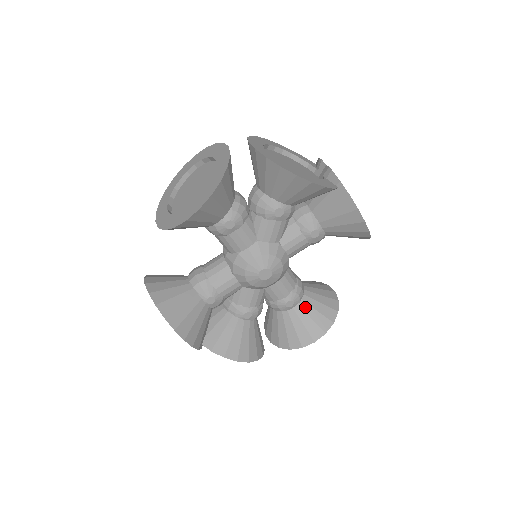
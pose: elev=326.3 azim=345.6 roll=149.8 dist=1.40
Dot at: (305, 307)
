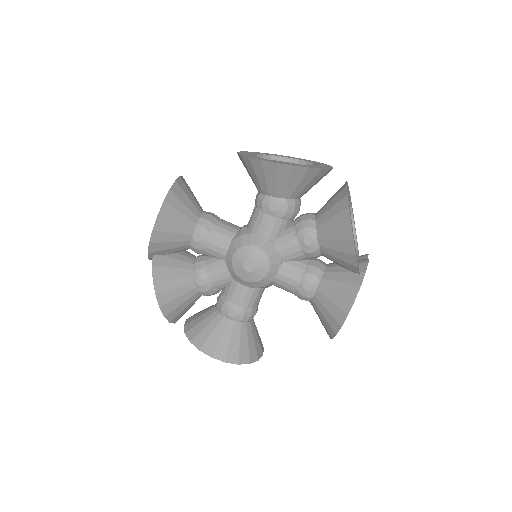
Dot at: (237, 329)
